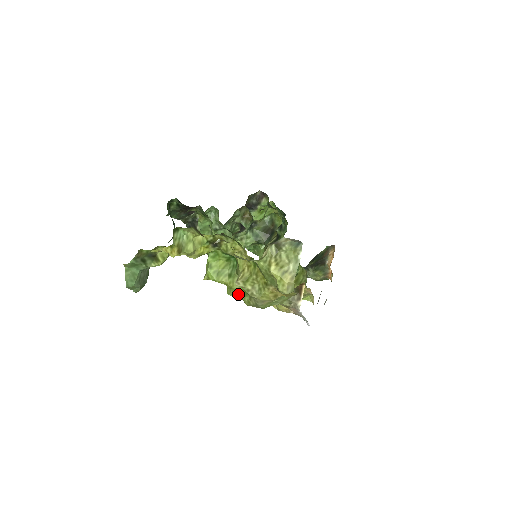
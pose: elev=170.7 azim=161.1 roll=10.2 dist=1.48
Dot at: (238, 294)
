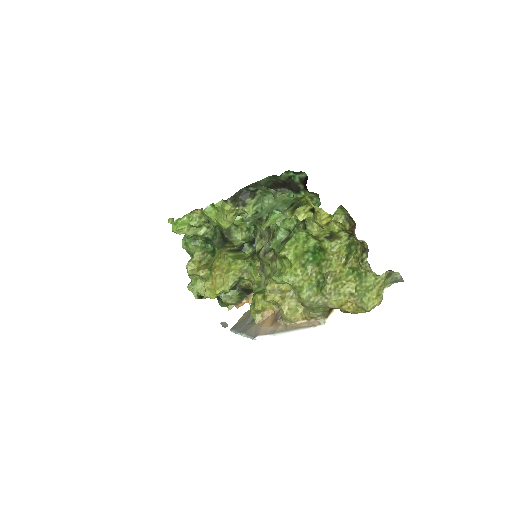
Dot at: (303, 285)
